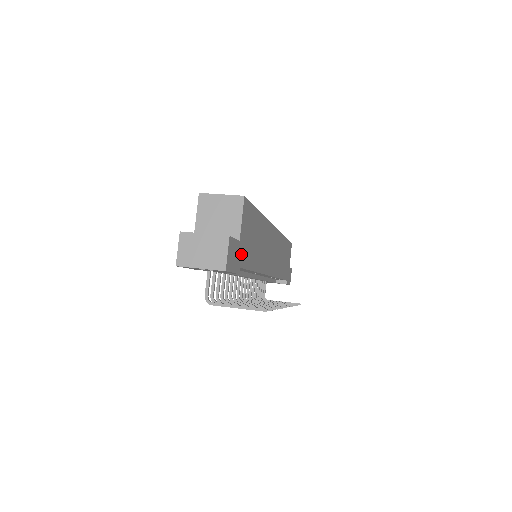
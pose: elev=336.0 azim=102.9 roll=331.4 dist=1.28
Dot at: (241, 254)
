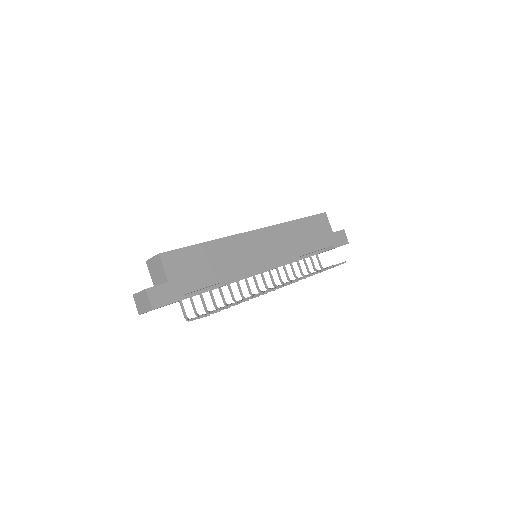
Dot at: (178, 287)
